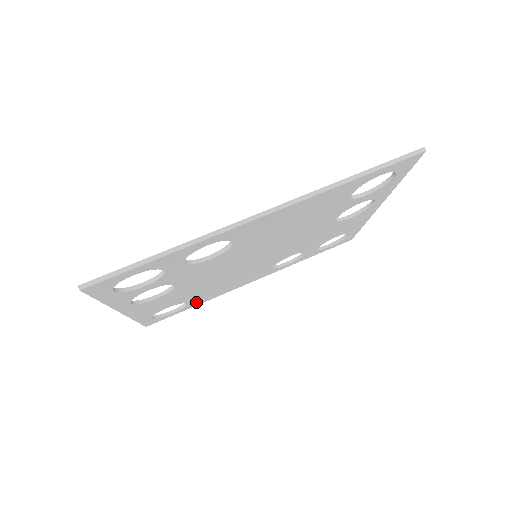
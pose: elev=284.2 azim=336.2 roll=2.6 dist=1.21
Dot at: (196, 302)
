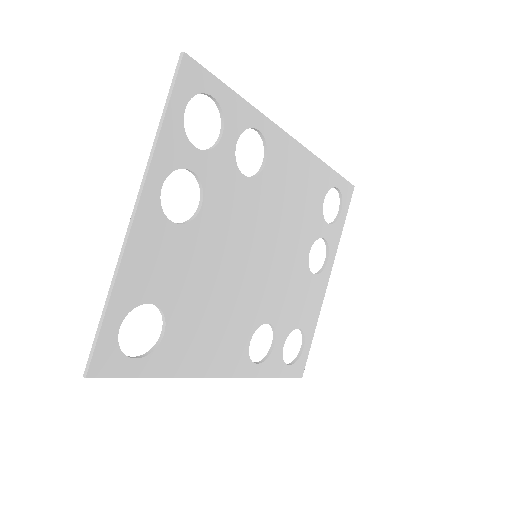
Dot at: (168, 354)
